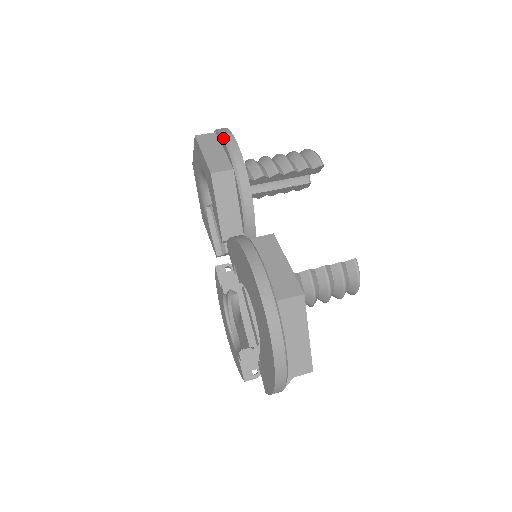
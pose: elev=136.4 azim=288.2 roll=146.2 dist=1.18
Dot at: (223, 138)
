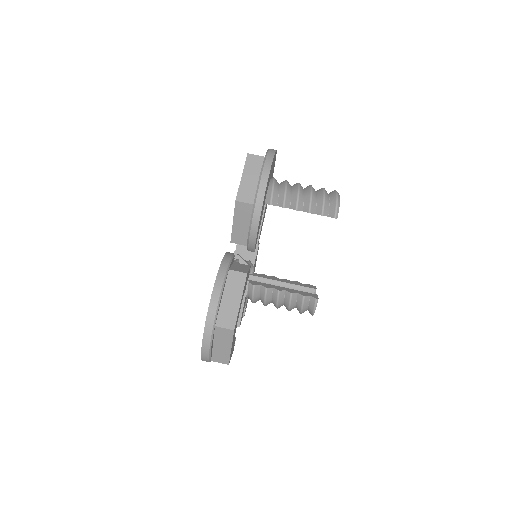
Dot at: (261, 173)
